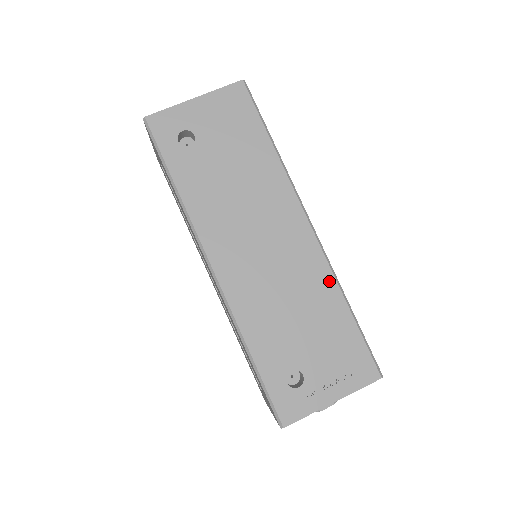
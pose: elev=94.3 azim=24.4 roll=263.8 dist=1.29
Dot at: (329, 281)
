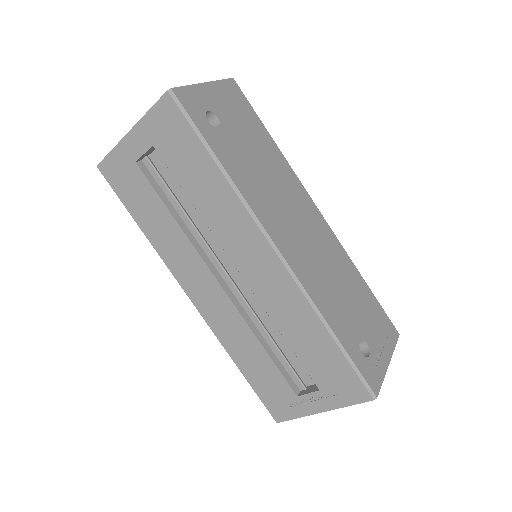
Dot at: (347, 258)
